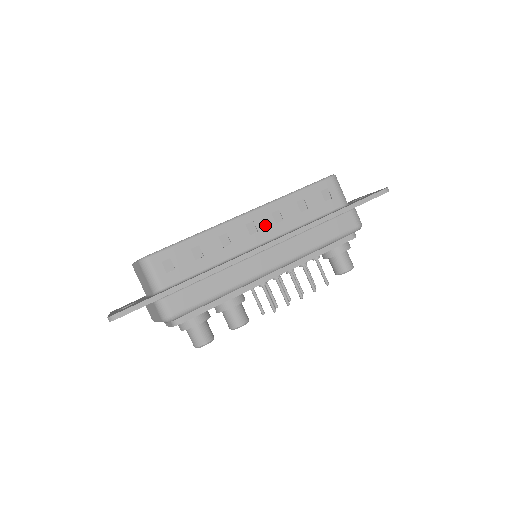
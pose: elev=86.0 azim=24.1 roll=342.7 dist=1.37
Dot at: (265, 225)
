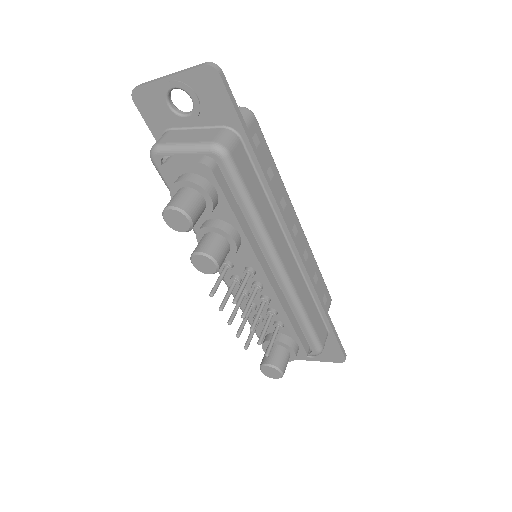
Dot at: (299, 246)
